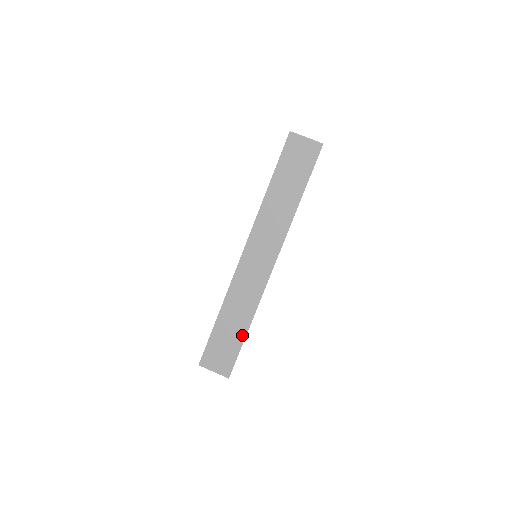
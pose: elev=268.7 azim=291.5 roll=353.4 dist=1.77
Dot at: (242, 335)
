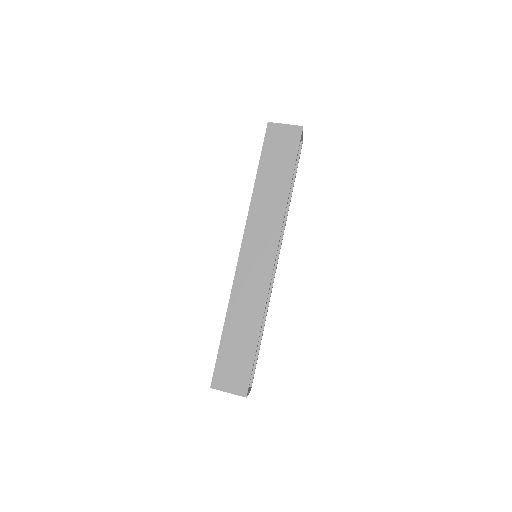
Dot at: (253, 343)
